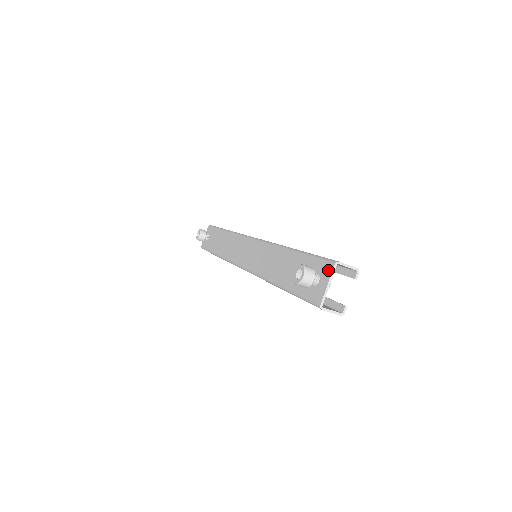
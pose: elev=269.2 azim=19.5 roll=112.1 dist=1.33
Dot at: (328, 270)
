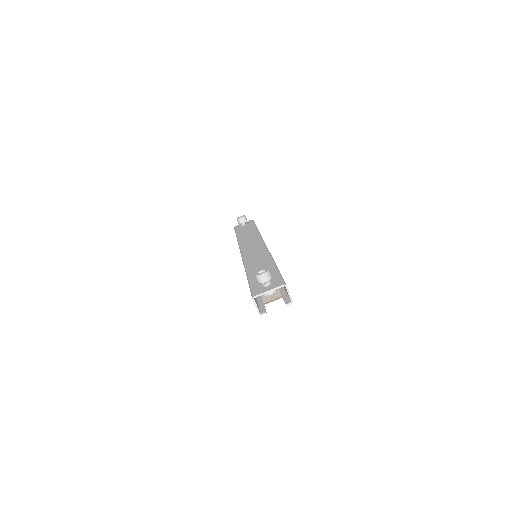
Dot at: (277, 285)
